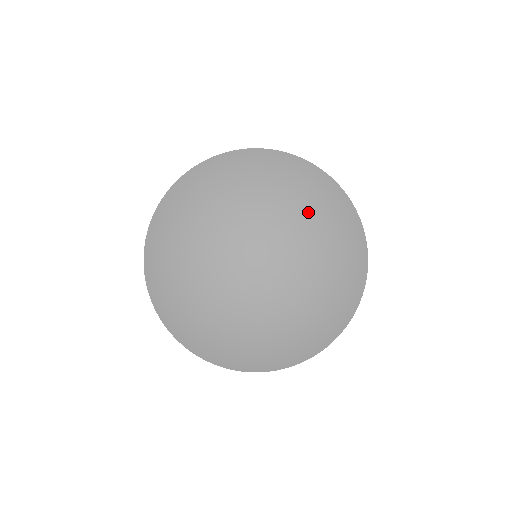
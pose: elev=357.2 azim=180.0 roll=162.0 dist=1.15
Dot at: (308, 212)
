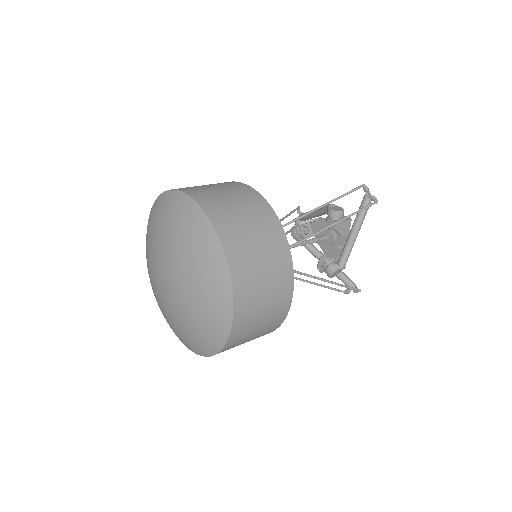
Dot at: (199, 300)
